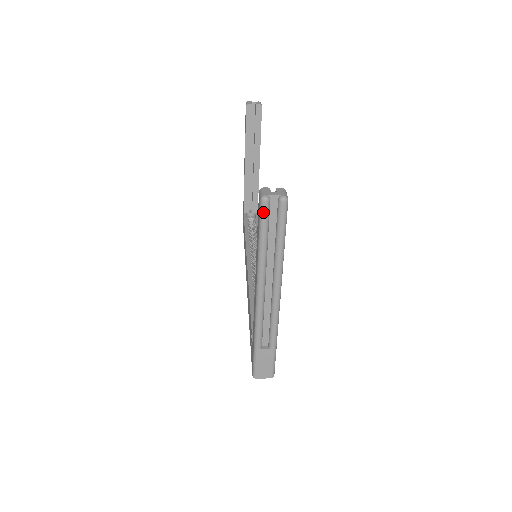
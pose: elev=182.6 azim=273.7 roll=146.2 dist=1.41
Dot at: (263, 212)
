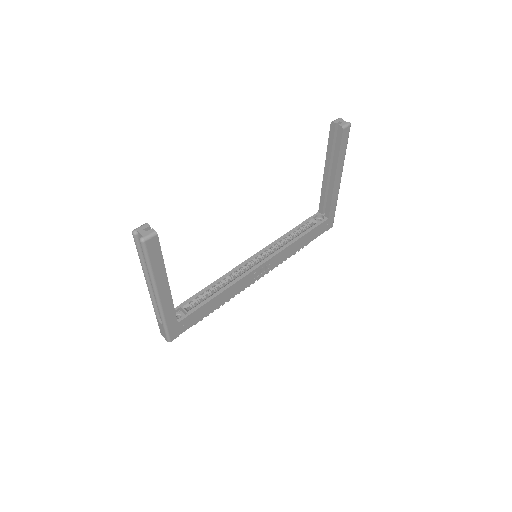
Dot at: (134, 240)
